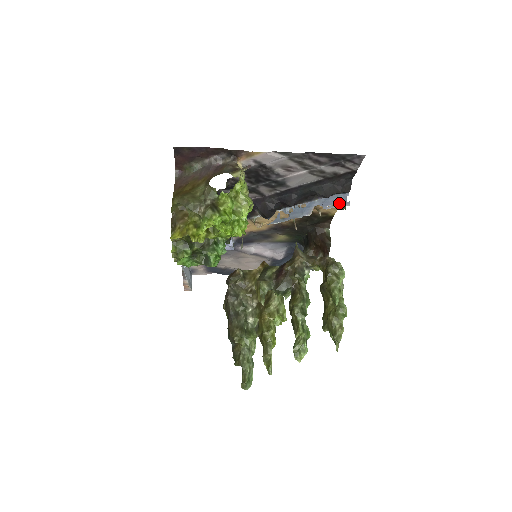
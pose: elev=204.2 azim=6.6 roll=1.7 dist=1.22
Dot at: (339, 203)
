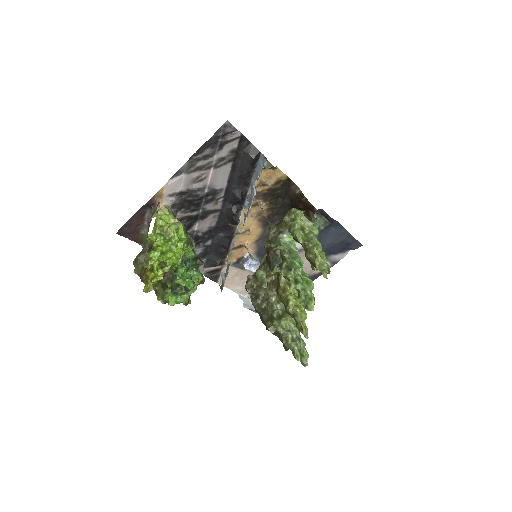
Dot at: (263, 167)
